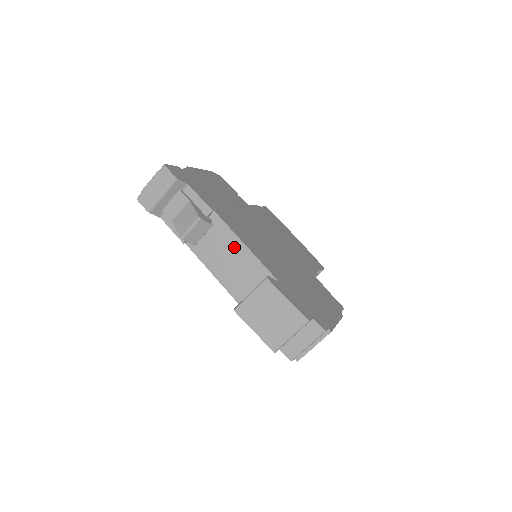
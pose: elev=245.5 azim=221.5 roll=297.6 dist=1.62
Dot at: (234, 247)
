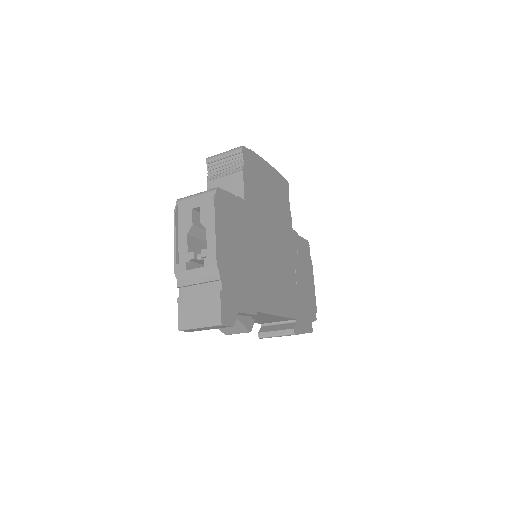
Dot at: occluded
